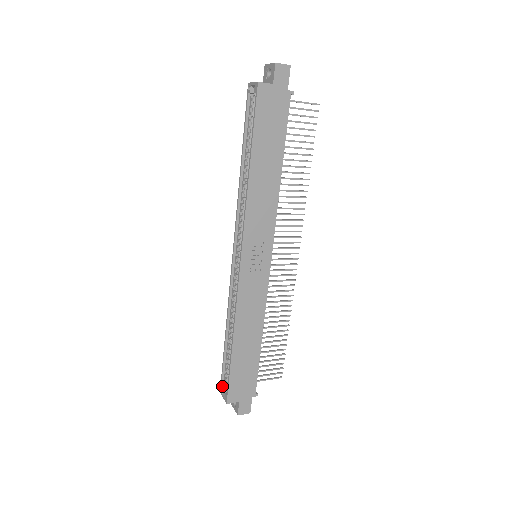
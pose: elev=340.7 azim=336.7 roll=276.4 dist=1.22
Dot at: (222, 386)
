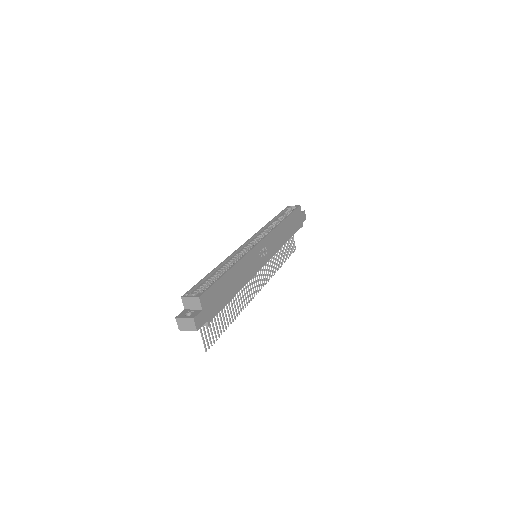
Dot at: (188, 294)
